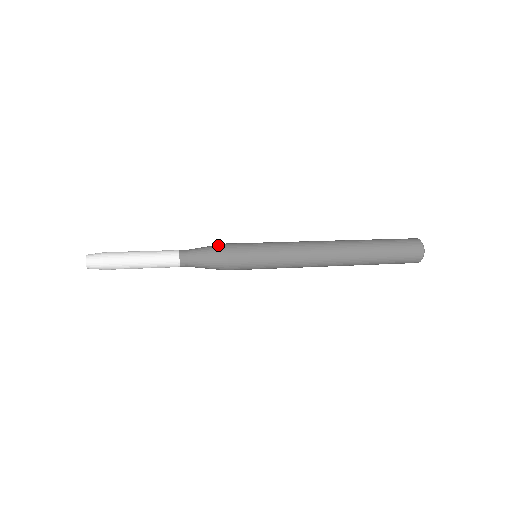
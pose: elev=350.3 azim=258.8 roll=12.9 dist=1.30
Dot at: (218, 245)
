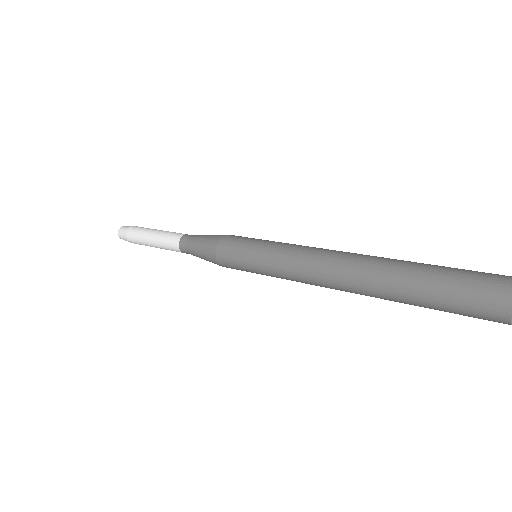
Dot at: occluded
